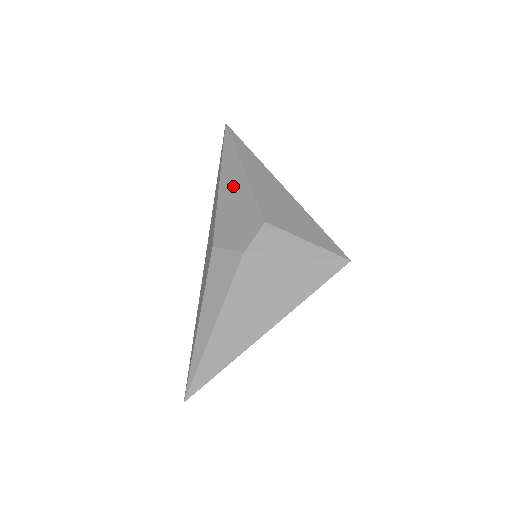
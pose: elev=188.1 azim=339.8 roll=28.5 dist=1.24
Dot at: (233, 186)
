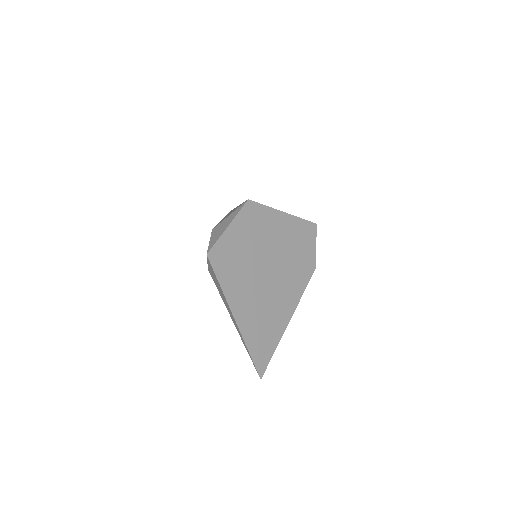
Dot at: occluded
